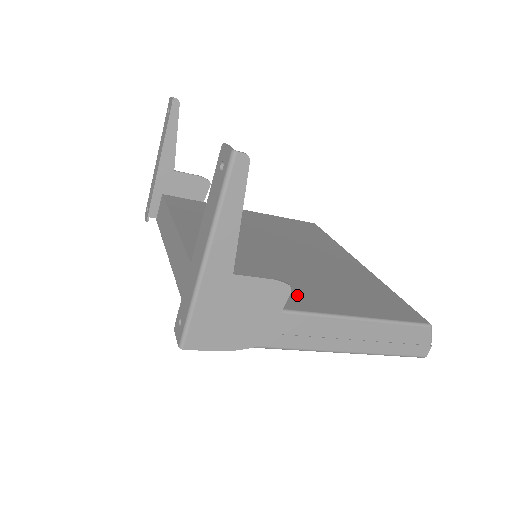
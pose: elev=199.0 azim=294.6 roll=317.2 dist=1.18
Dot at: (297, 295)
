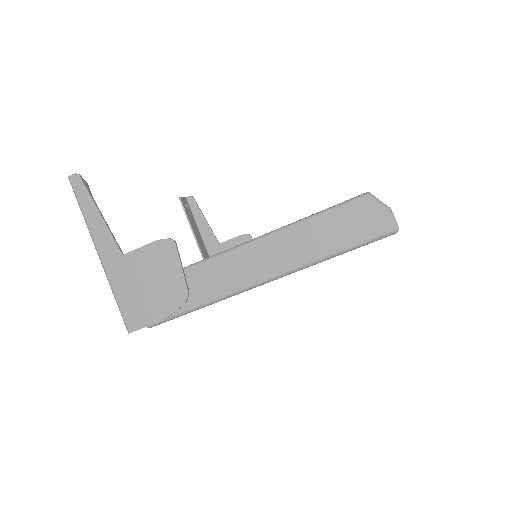
Dot at: occluded
